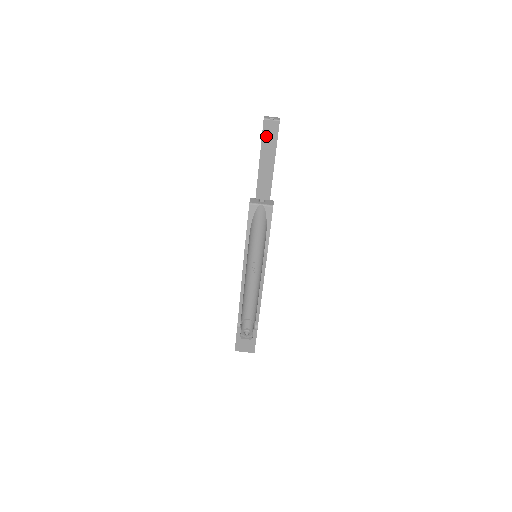
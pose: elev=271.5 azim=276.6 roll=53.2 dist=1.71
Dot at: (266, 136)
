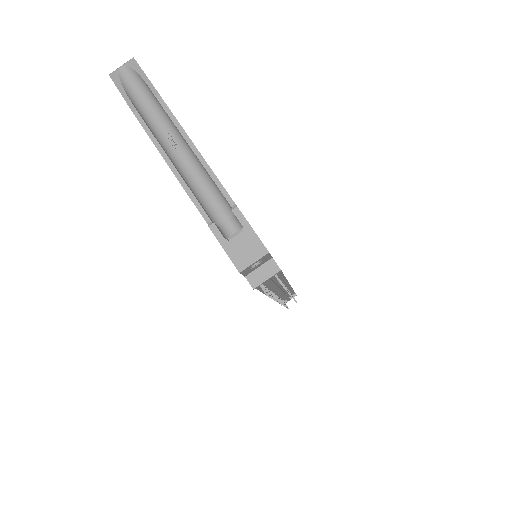
Dot at: occluded
